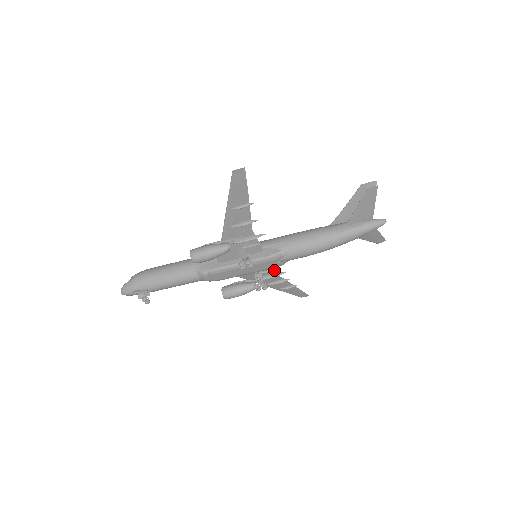
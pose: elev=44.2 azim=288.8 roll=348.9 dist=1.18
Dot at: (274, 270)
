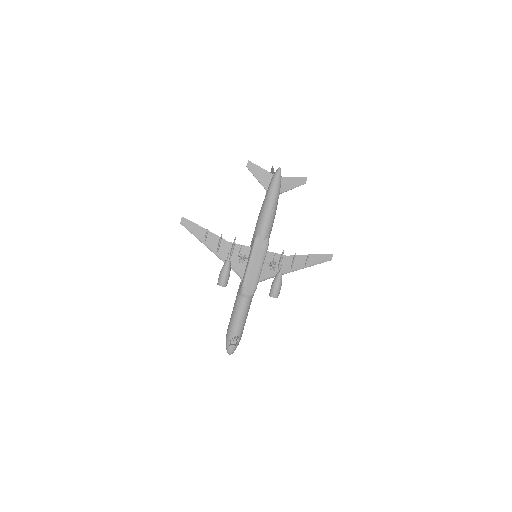
Dot at: (275, 253)
